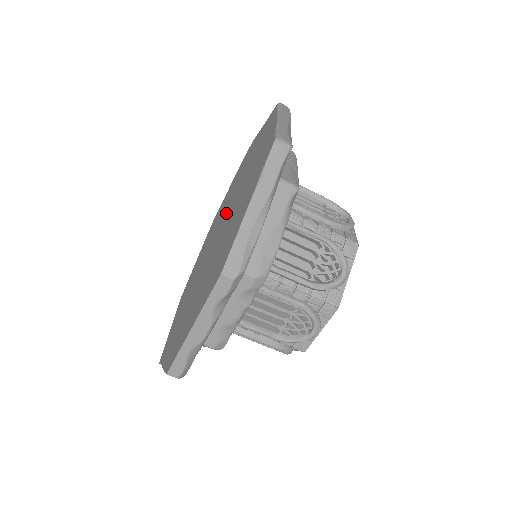
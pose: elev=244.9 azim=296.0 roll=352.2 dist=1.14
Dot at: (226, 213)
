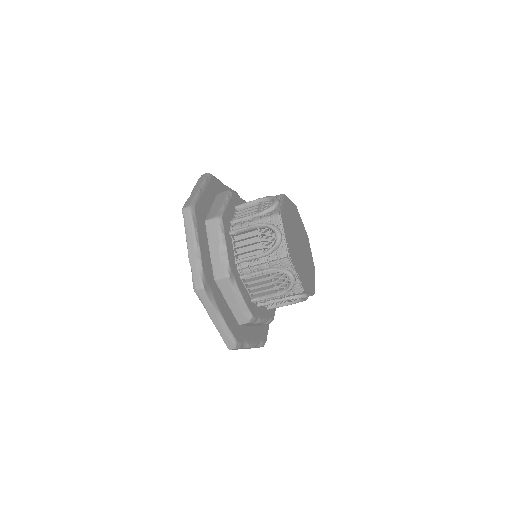
Dot at: occluded
